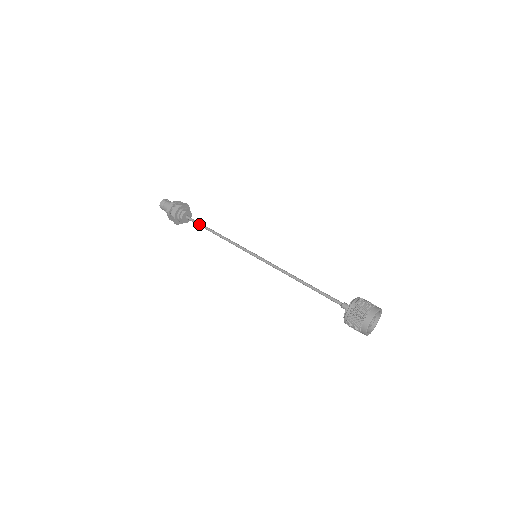
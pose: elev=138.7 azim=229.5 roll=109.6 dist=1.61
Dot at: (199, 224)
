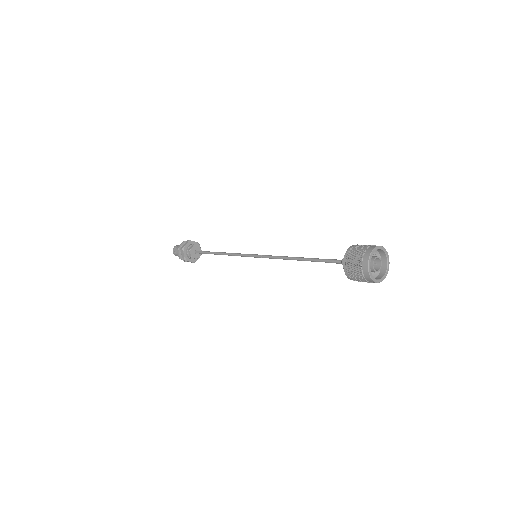
Dot at: (207, 251)
